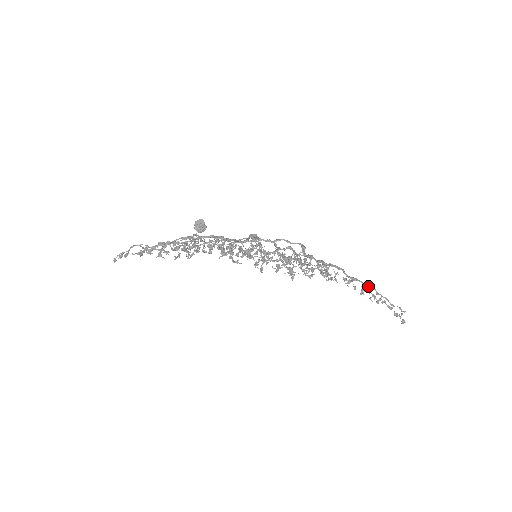
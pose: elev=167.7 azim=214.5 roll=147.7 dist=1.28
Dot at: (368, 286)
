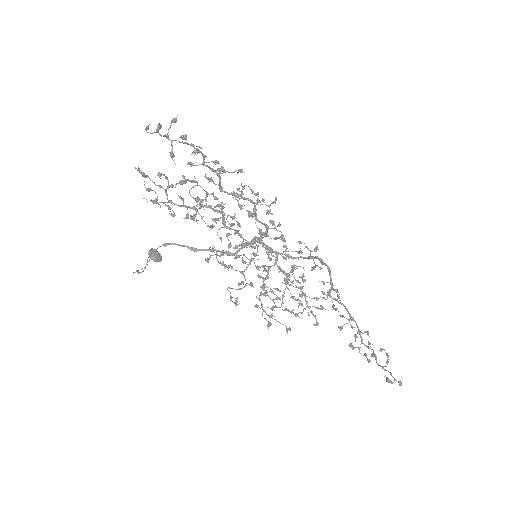
Dot at: occluded
